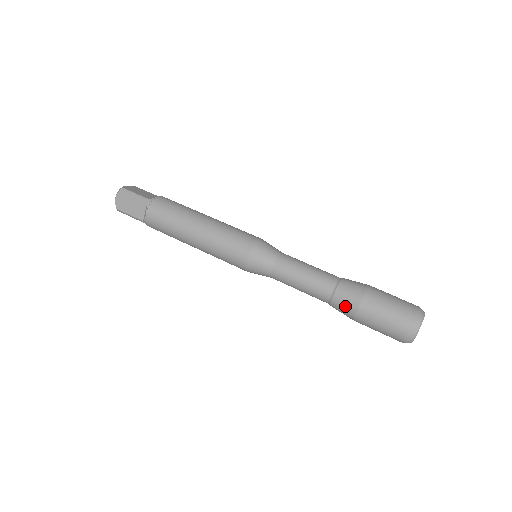
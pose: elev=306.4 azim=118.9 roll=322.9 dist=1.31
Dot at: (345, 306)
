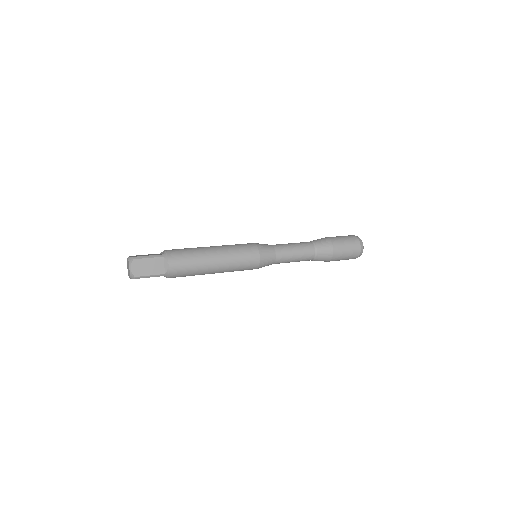
Dot at: (326, 253)
